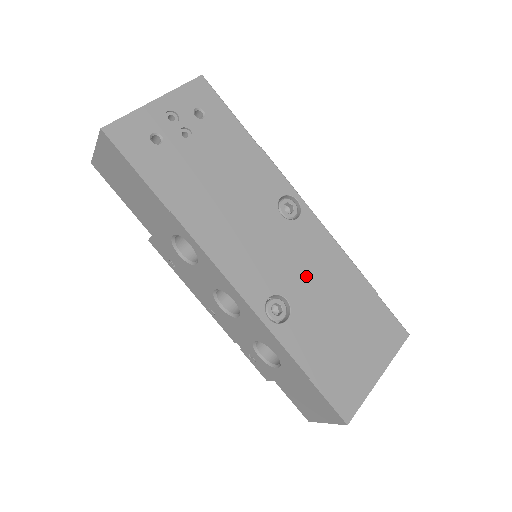
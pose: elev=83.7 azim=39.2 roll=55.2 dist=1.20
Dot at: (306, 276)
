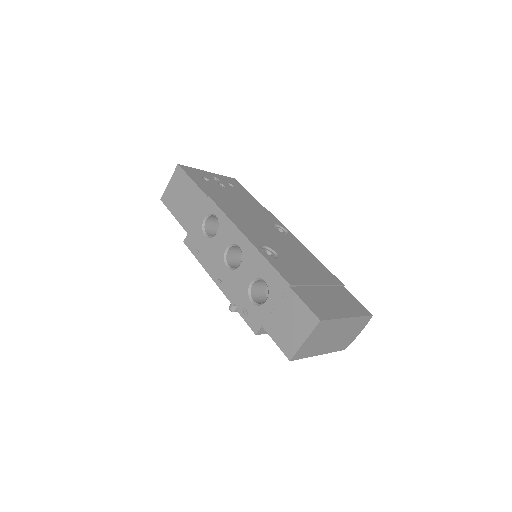
Dot at: (290, 253)
